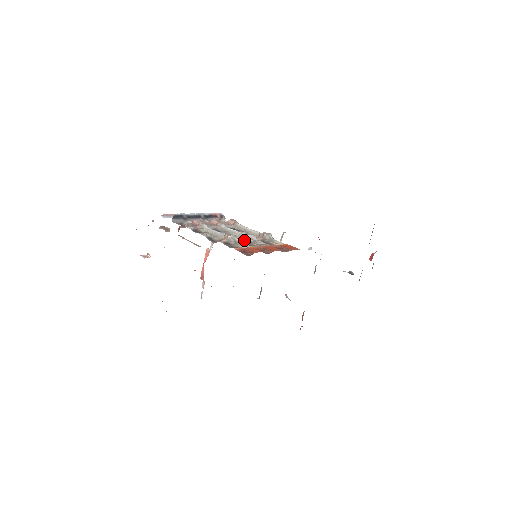
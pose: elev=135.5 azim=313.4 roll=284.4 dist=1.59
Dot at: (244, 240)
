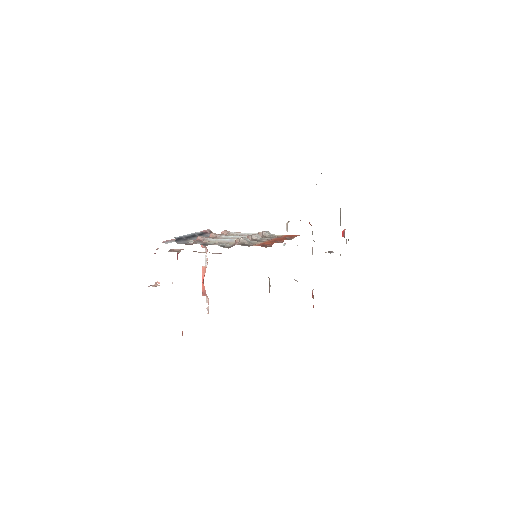
Dot at: (252, 240)
